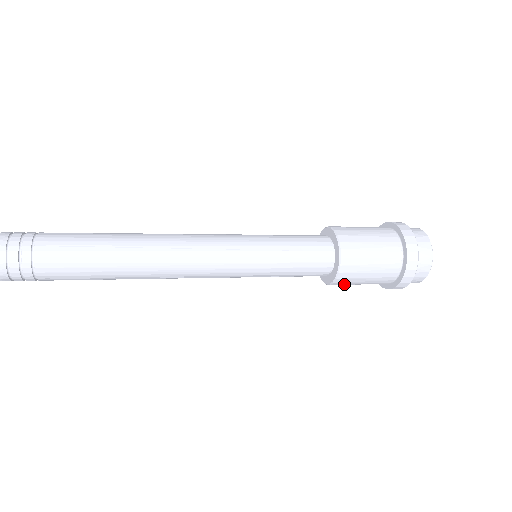
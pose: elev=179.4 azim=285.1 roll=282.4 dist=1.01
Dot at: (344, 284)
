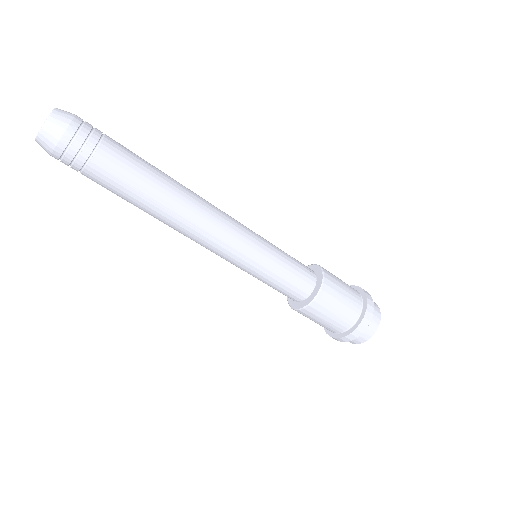
Dot at: (318, 310)
